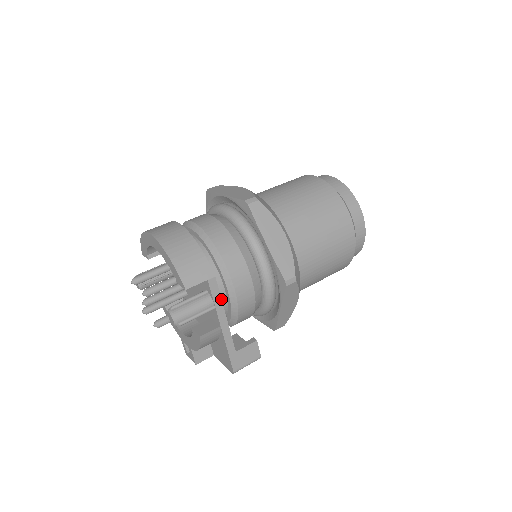
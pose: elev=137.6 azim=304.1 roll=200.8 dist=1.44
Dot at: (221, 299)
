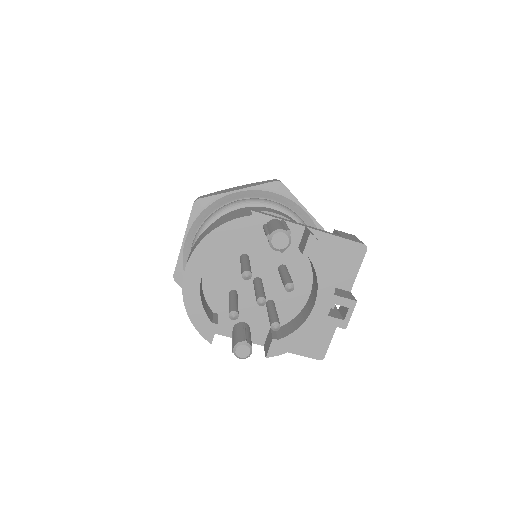
Dot at: (276, 217)
